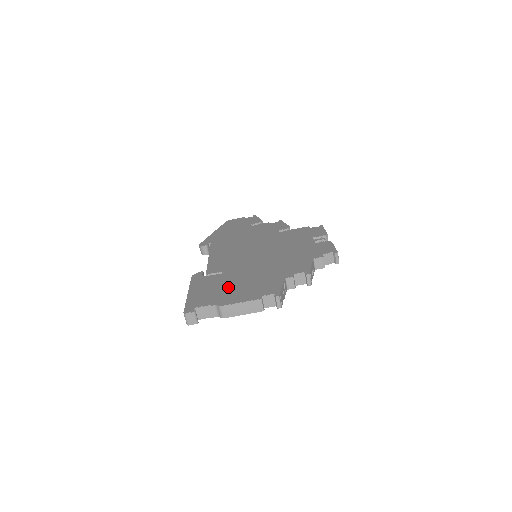
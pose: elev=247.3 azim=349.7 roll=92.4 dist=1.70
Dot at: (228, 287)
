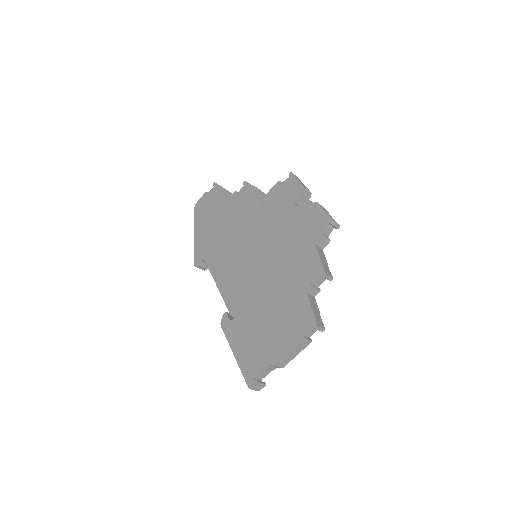
Dot at: (263, 331)
